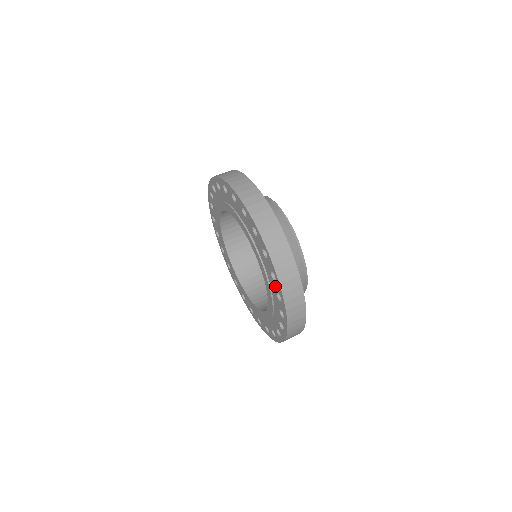
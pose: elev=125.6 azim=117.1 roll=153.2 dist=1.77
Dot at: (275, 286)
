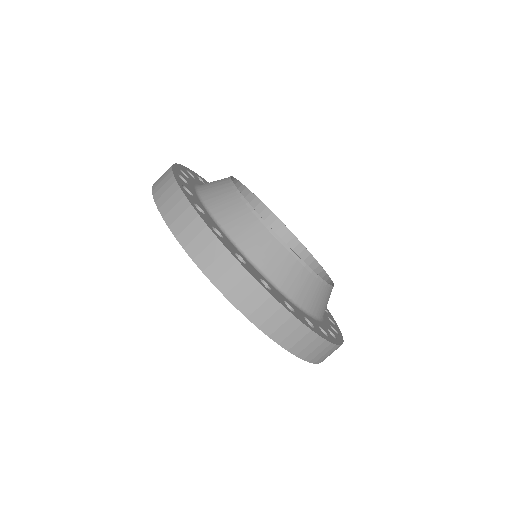
Dot at: occluded
